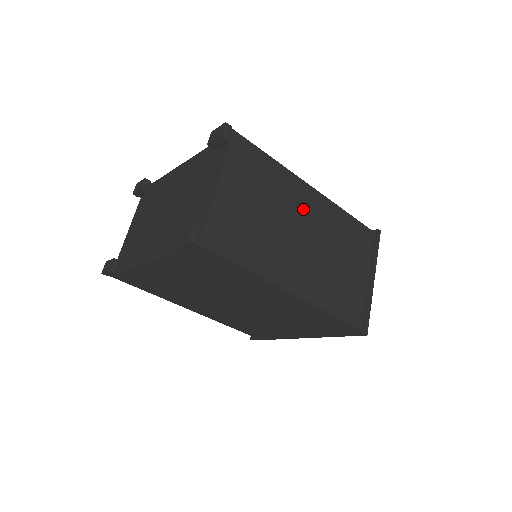
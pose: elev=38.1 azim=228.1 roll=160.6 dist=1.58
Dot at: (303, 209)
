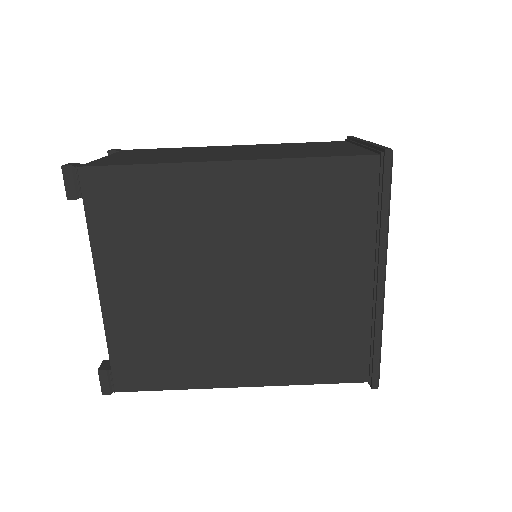
Dot at: occluded
